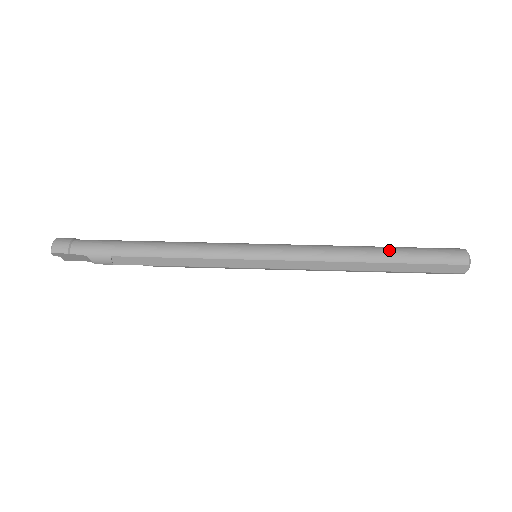
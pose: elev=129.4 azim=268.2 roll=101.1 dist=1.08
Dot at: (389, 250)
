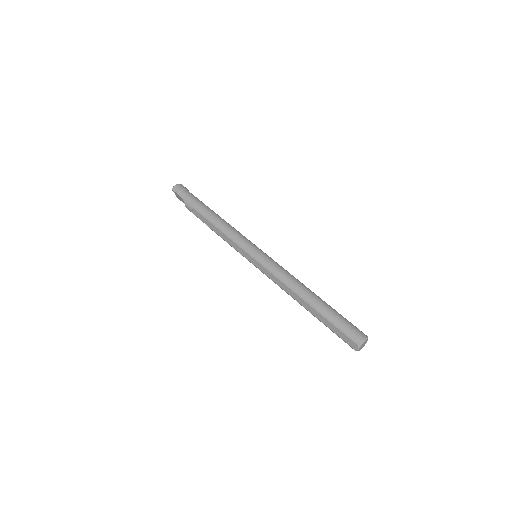
Dot at: (321, 303)
